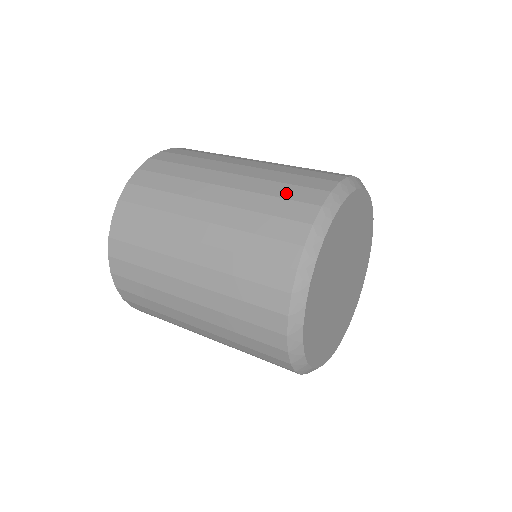
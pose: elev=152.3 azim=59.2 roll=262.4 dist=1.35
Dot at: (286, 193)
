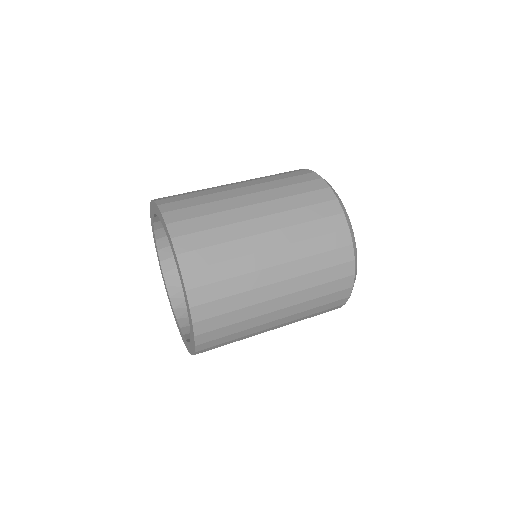
Dot at: (294, 181)
